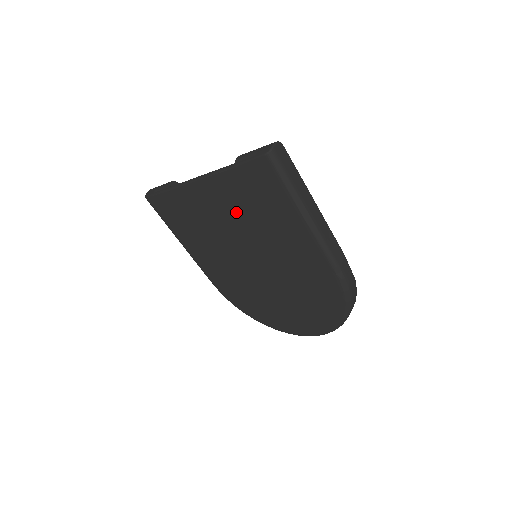
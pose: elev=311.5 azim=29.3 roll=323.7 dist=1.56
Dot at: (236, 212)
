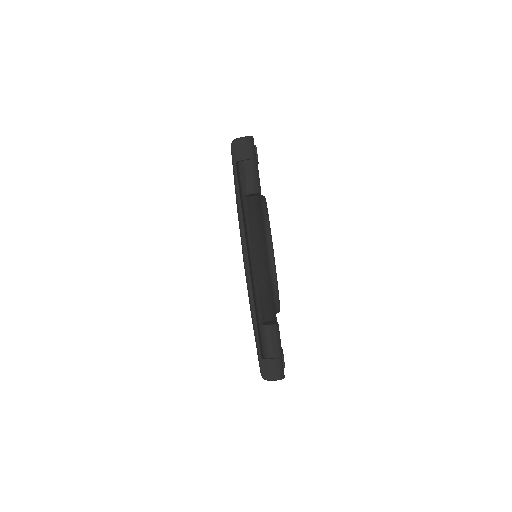
Dot at: occluded
